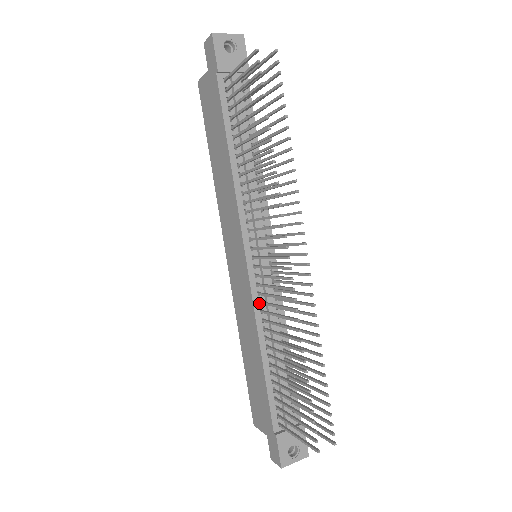
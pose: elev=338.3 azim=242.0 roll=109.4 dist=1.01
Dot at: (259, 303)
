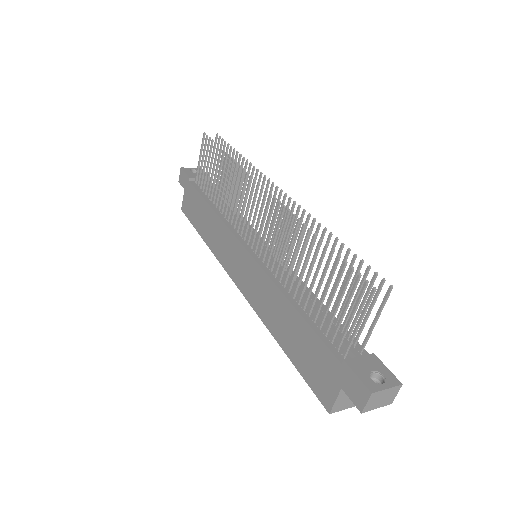
Dot at: (270, 271)
